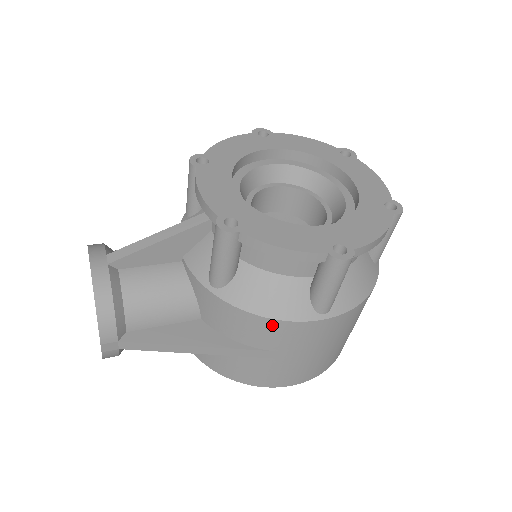
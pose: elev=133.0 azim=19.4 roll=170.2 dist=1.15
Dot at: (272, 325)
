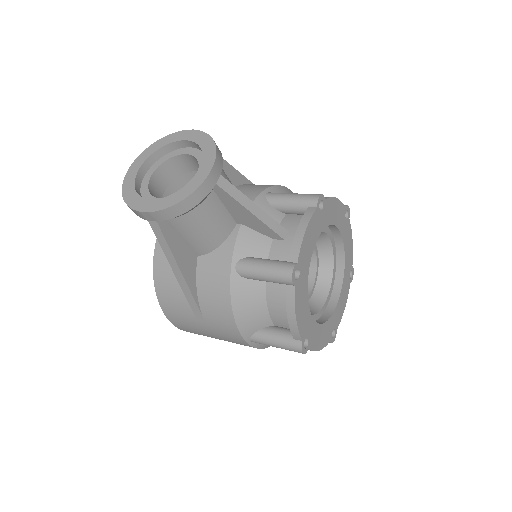
Dot at: (228, 318)
